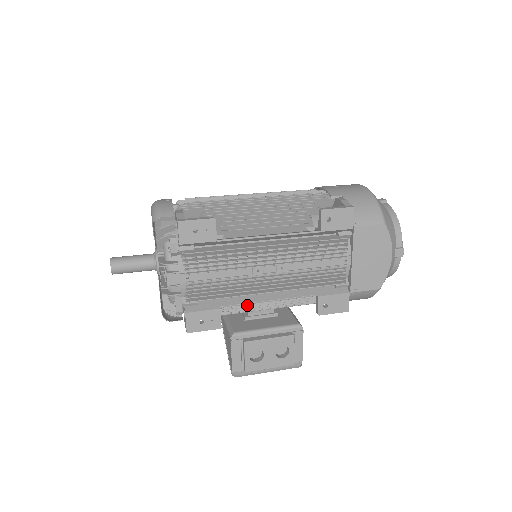
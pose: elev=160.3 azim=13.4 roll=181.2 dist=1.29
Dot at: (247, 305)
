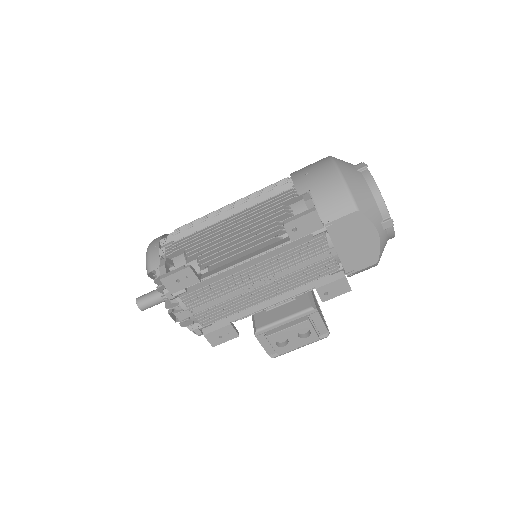
Dot at: occluded
